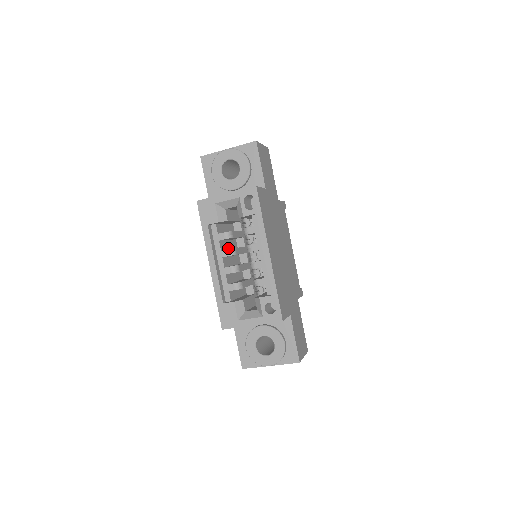
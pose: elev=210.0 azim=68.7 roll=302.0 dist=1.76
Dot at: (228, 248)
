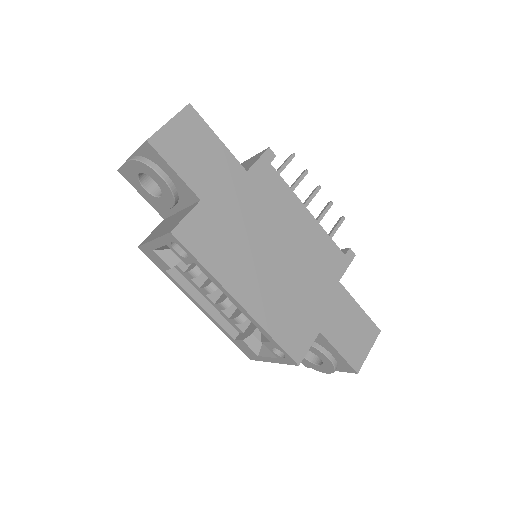
Dot at: occluded
